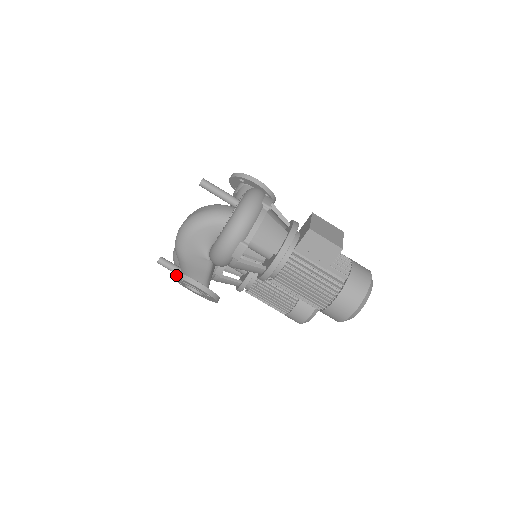
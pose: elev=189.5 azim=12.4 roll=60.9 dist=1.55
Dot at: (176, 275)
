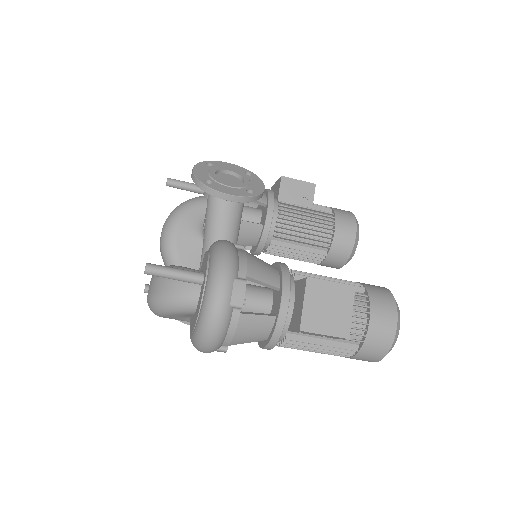
Dot at: occluded
